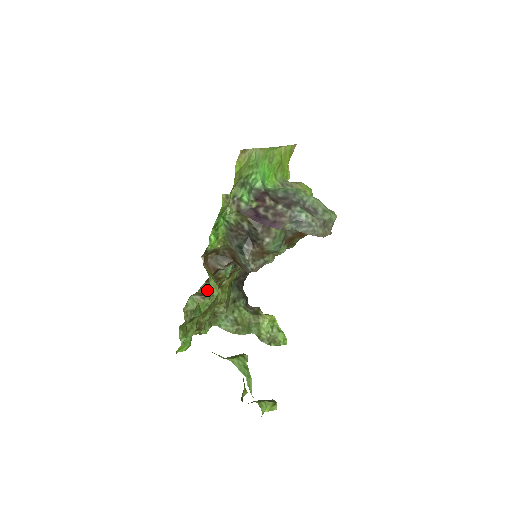
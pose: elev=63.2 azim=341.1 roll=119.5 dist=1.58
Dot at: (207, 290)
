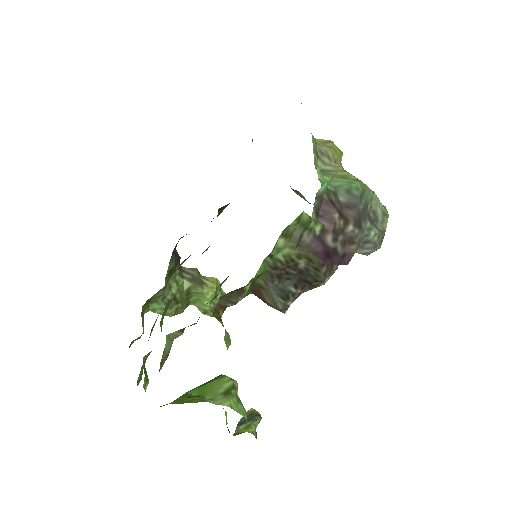
Dot at: occluded
